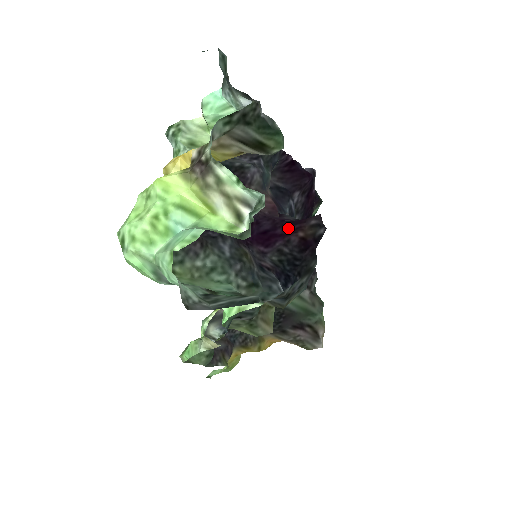
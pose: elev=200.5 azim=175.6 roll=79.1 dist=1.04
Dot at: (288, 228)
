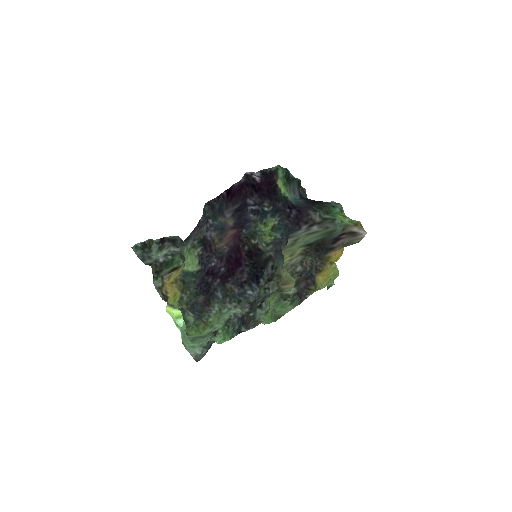
Dot at: (239, 252)
